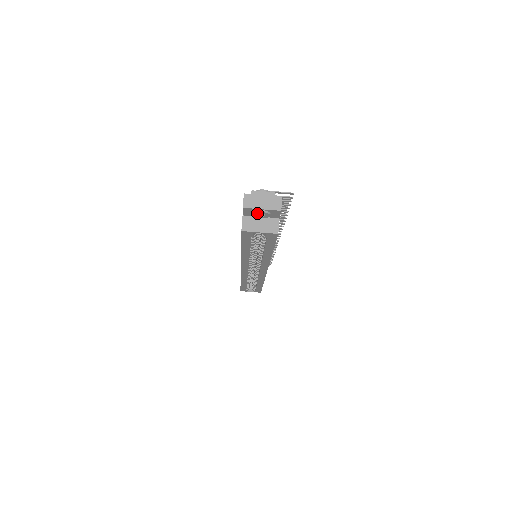
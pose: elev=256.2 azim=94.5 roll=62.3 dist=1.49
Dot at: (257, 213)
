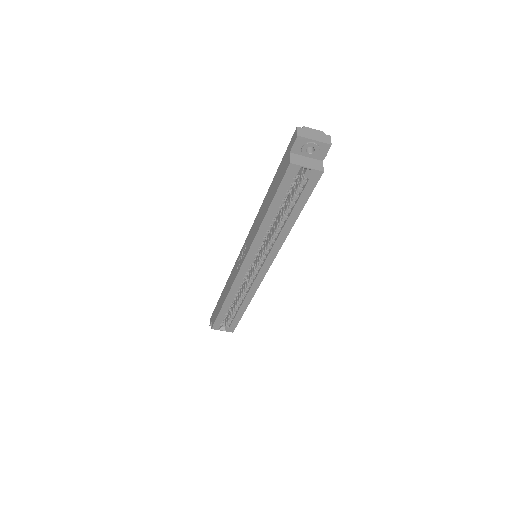
Dot at: (308, 146)
